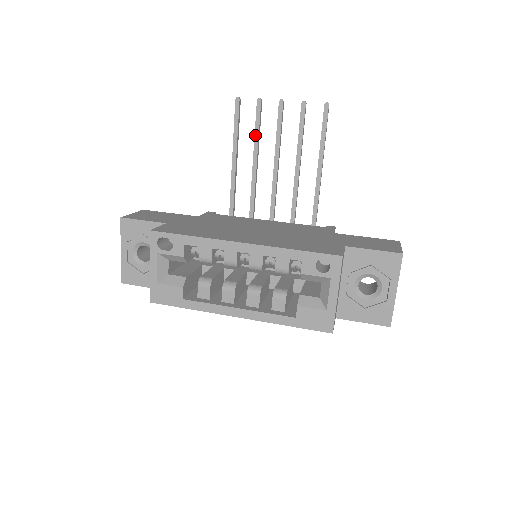
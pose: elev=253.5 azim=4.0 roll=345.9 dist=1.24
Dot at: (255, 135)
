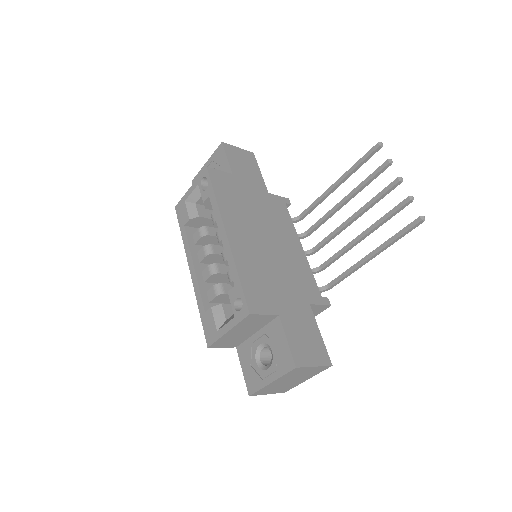
Dot at: (362, 183)
